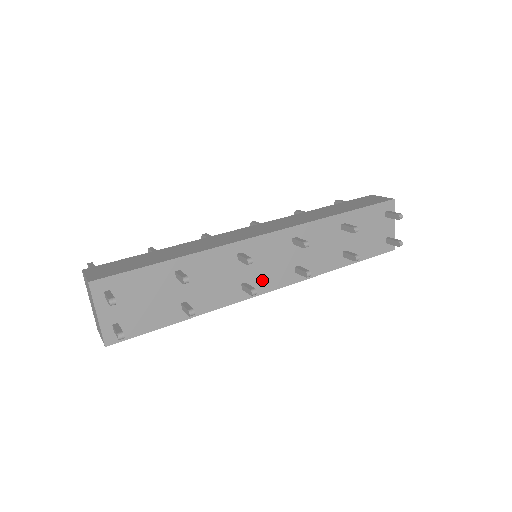
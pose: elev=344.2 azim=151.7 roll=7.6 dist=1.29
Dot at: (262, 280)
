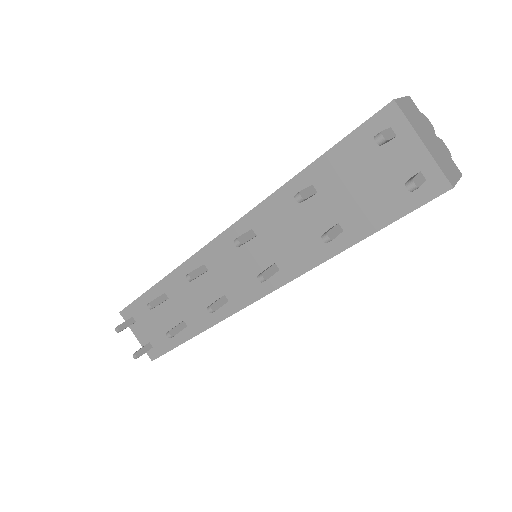
Dot at: (240, 289)
